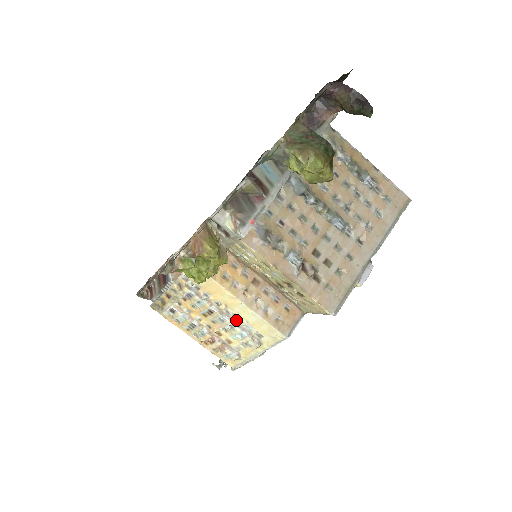
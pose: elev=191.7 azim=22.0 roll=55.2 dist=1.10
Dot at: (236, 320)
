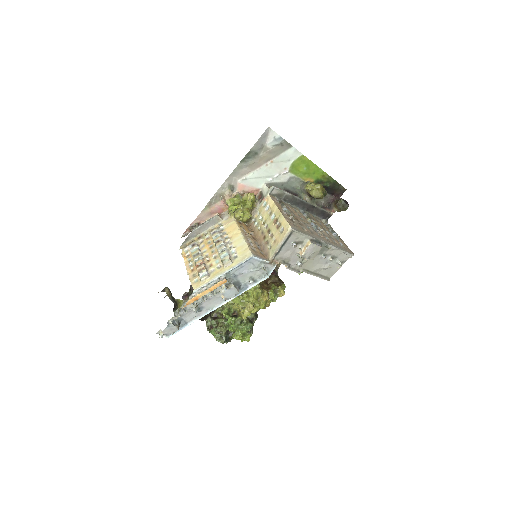
Dot at: (229, 248)
